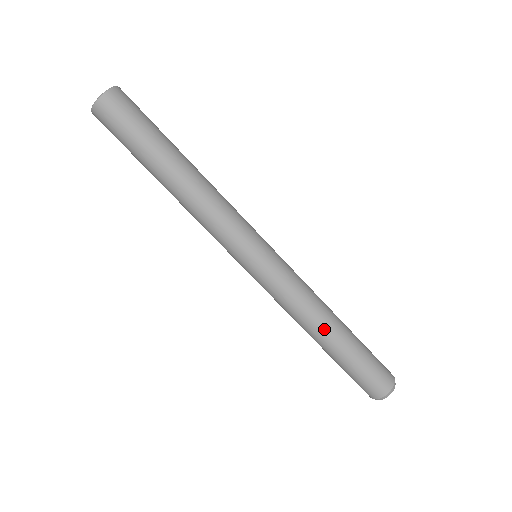
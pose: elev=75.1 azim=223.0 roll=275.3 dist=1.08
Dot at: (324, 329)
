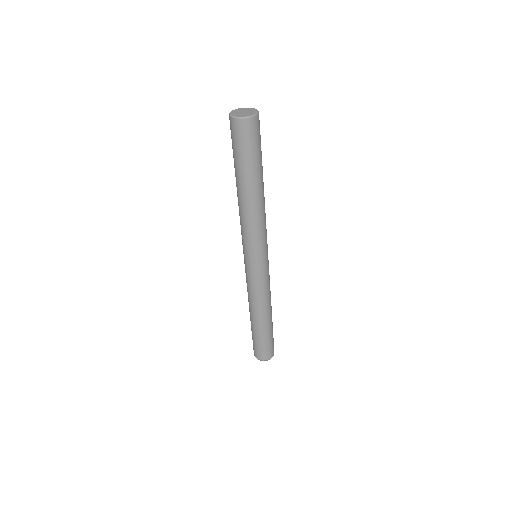
Dot at: (264, 315)
